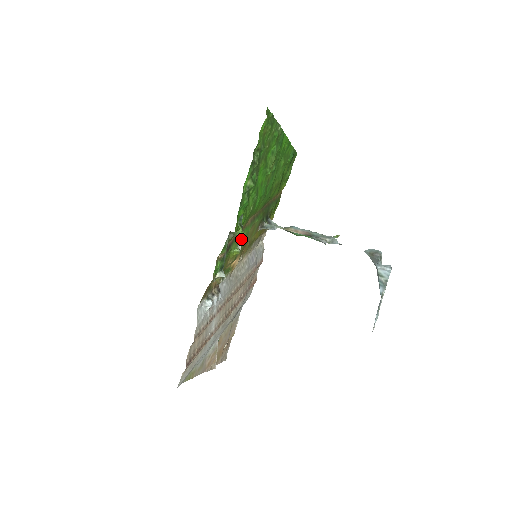
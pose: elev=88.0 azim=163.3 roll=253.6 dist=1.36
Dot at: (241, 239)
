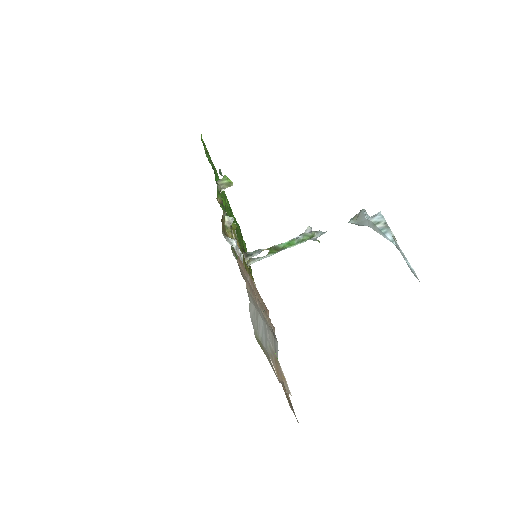
Dot at: occluded
